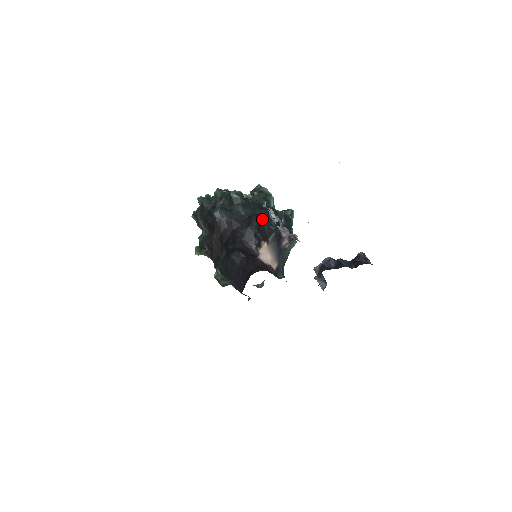
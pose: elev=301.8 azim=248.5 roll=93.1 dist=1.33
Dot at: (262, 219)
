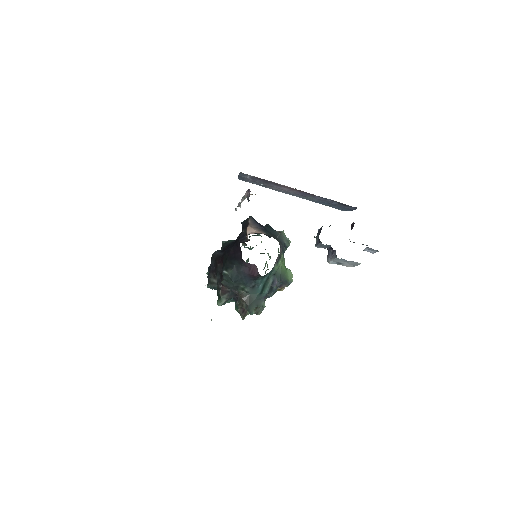
Dot at: occluded
